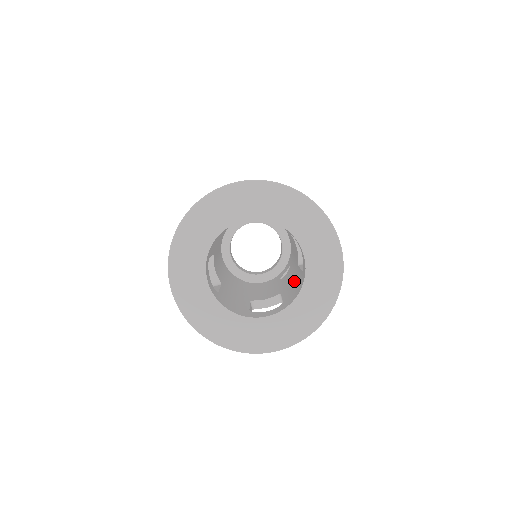
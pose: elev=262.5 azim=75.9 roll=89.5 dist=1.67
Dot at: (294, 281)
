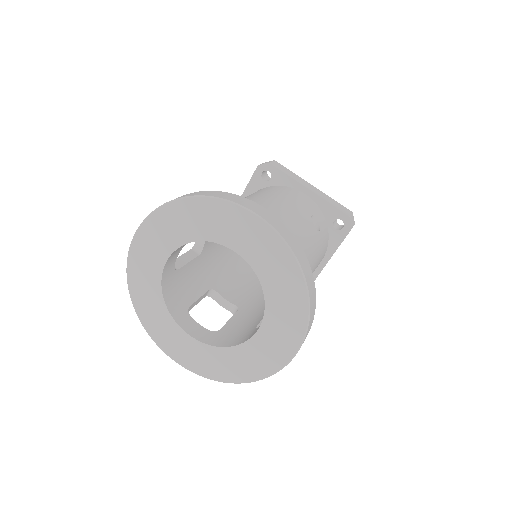
Dot at: (253, 317)
